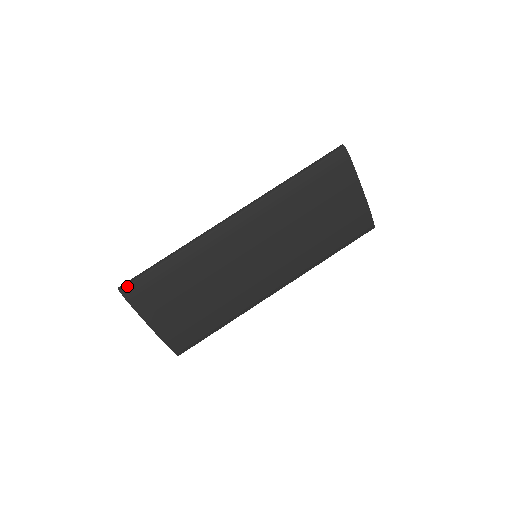
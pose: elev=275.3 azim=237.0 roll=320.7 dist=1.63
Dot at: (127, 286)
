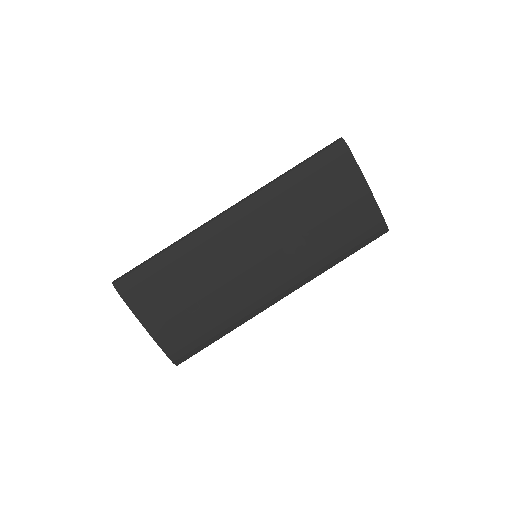
Dot at: (120, 280)
